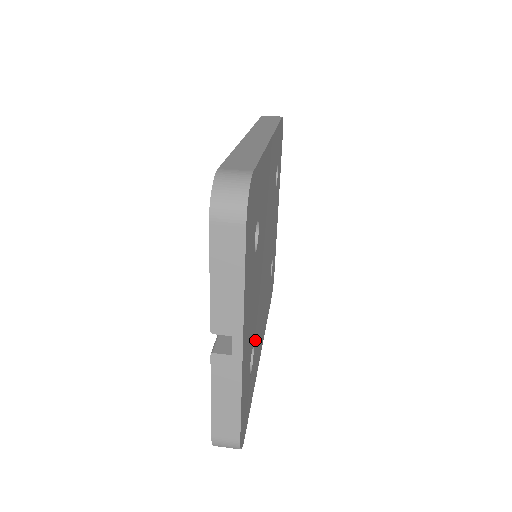
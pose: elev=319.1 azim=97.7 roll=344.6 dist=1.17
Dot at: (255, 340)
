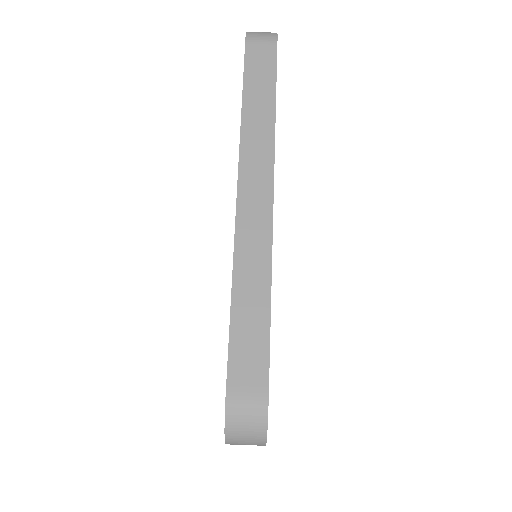
Dot at: occluded
